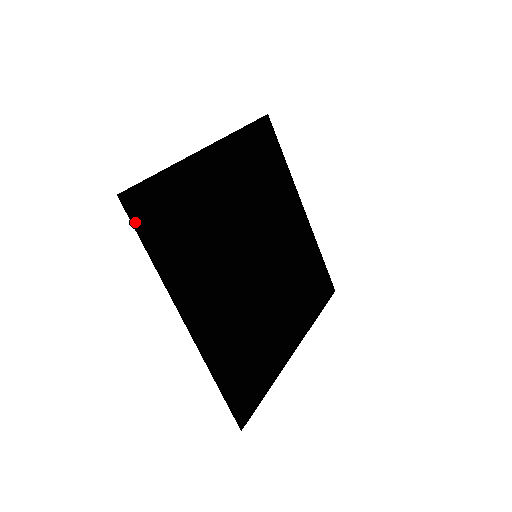
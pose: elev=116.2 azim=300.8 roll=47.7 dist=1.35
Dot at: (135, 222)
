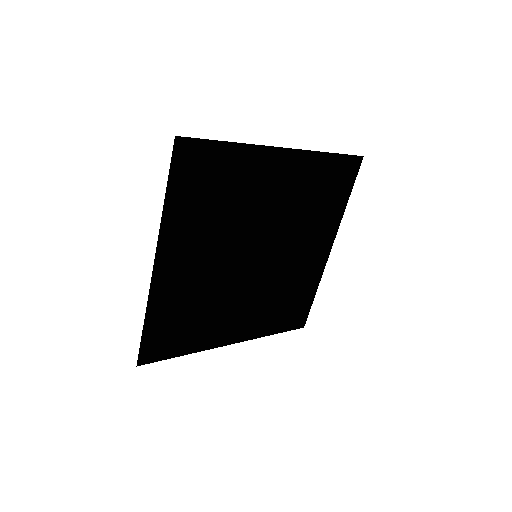
Dot at: (174, 165)
